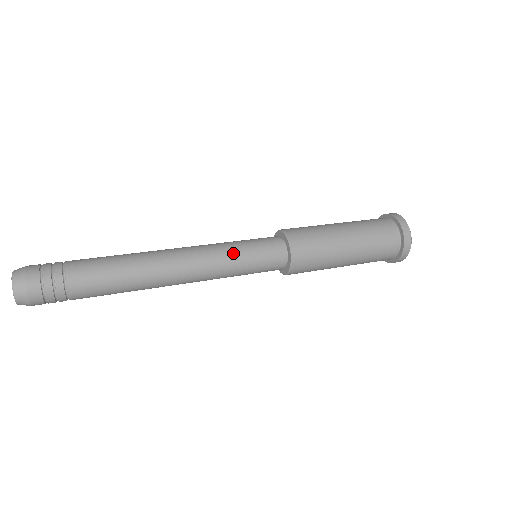
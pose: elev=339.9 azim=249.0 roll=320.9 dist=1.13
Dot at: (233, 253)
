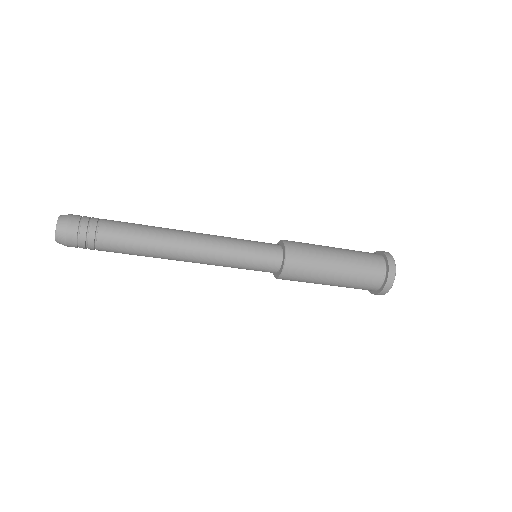
Dot at: (236, 249)
